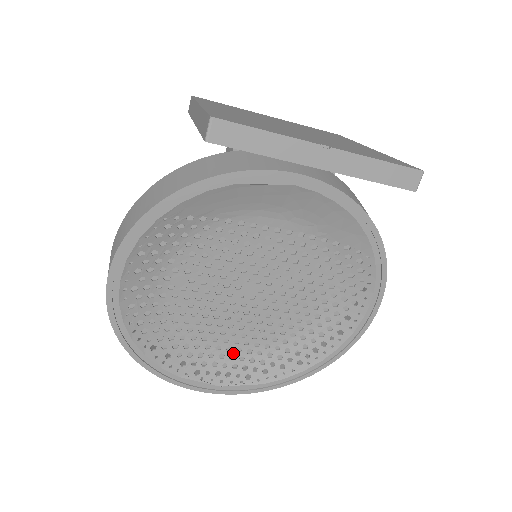
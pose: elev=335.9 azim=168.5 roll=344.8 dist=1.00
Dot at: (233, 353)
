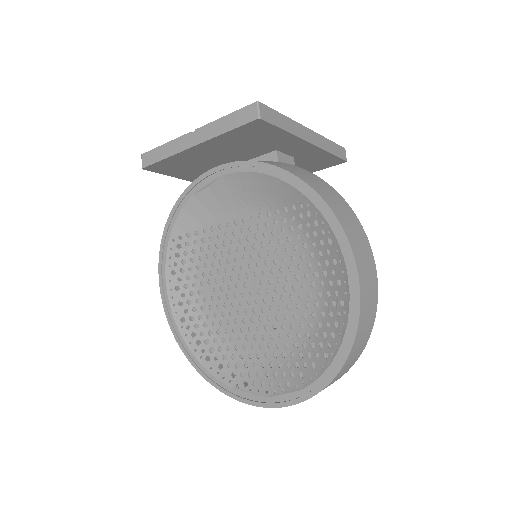
Dot at: (271, 360)
